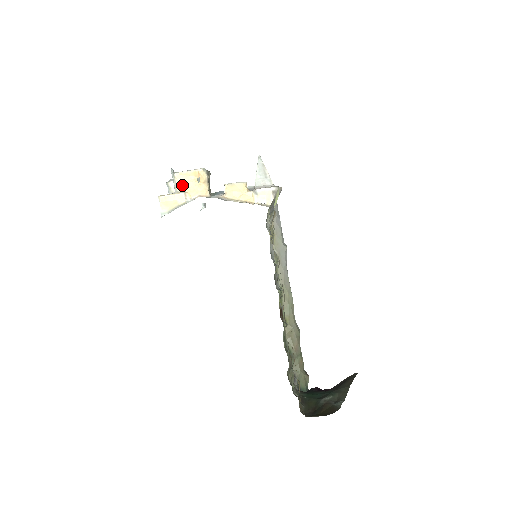
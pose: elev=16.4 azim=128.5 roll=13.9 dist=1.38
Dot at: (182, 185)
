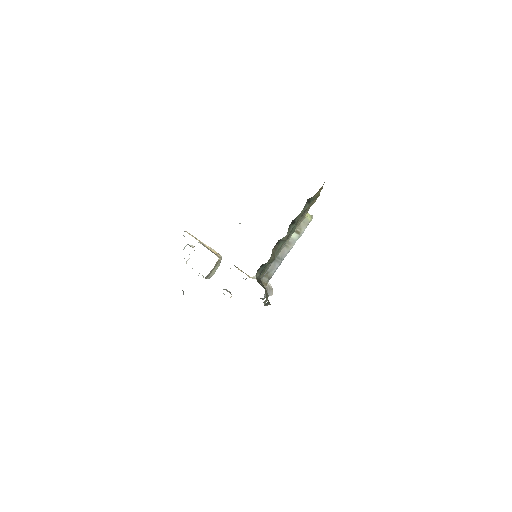
Dot at: (203, 245)
